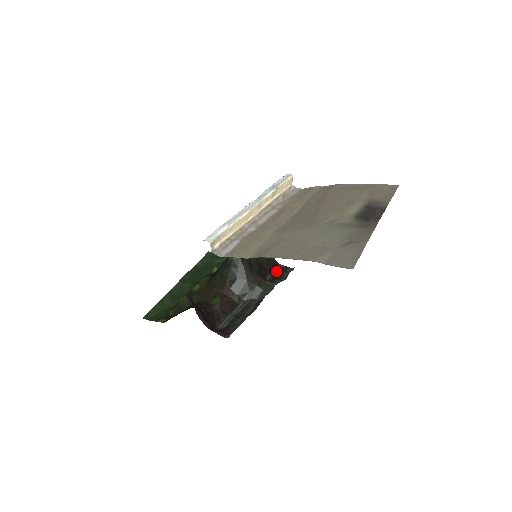
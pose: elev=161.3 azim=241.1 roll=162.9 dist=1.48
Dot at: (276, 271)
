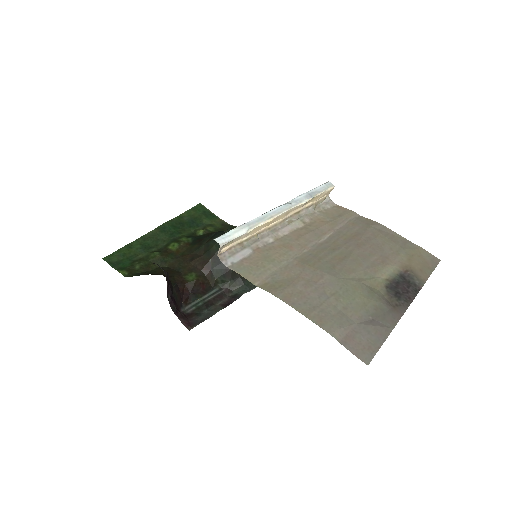
Dot at: occluded
